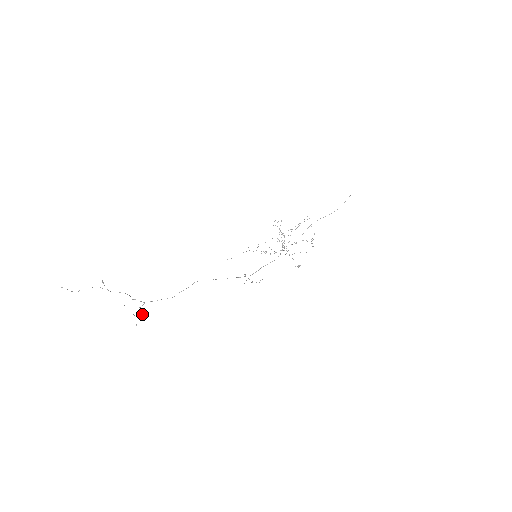
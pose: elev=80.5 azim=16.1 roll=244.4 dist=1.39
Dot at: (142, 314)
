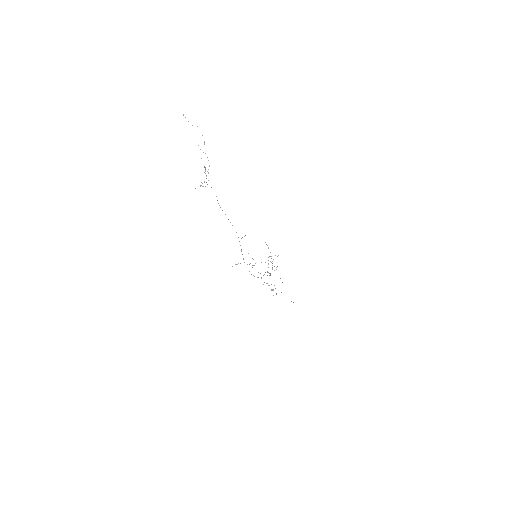
Dot at: (202, 186)
